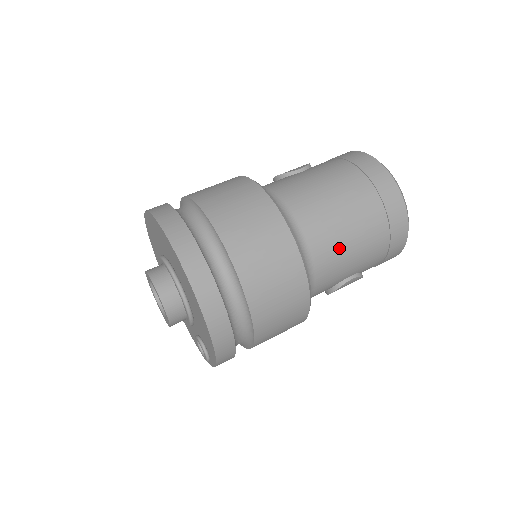
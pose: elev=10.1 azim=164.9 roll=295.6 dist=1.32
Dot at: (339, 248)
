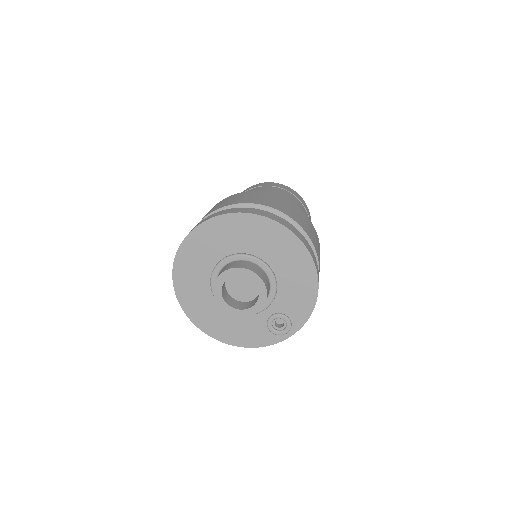
Dot at: occluded
